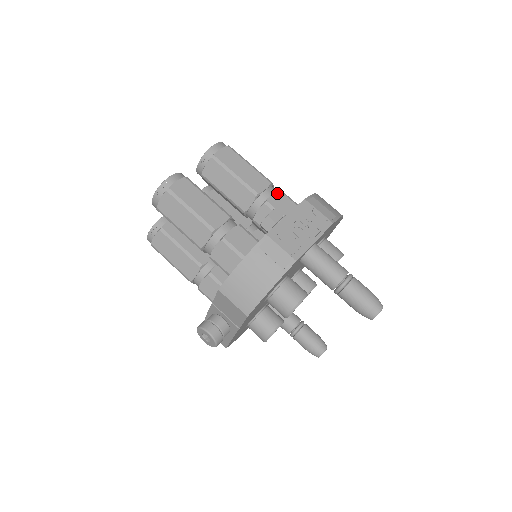
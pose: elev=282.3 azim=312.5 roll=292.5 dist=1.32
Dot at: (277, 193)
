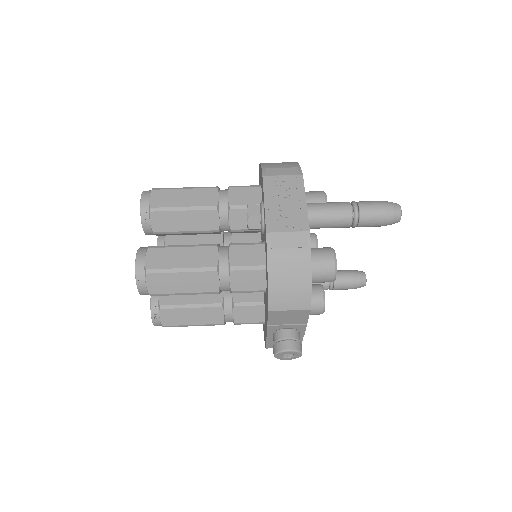
Dot at: (230, 191)
